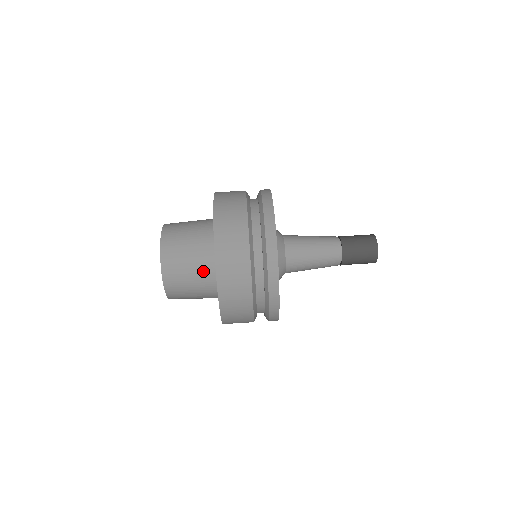
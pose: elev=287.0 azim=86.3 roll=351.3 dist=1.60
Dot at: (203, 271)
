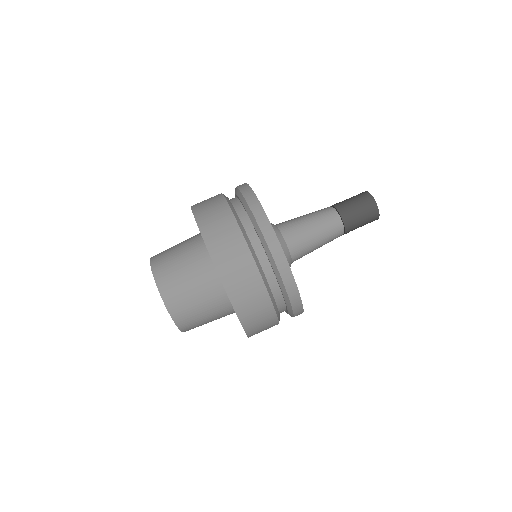
Dot at: (204, 281)
